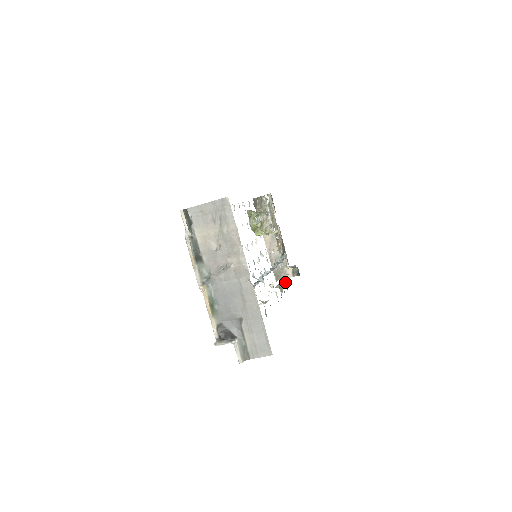
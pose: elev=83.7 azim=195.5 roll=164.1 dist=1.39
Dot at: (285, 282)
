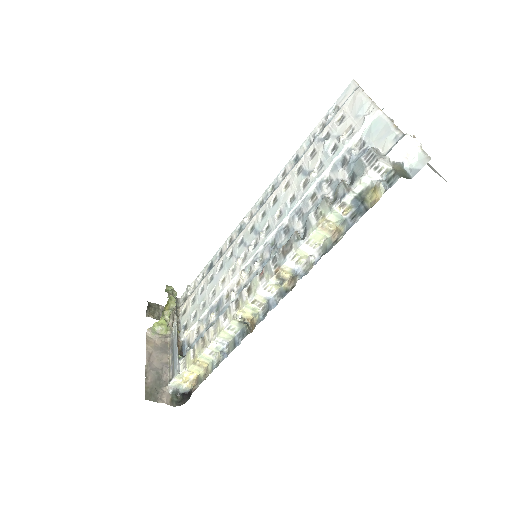
Dot at: (223, 348)
